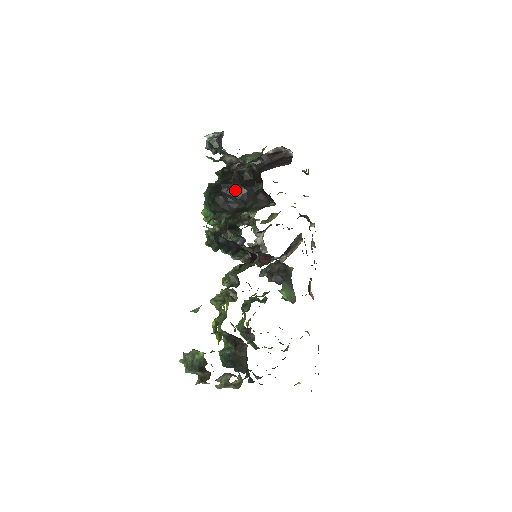
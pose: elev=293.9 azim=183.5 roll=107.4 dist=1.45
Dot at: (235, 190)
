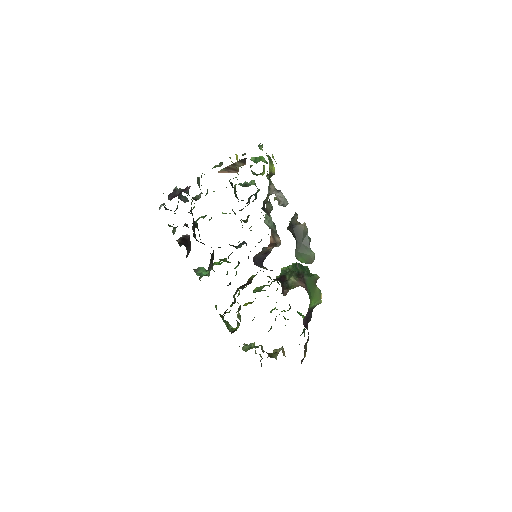
Dot at: (200, 242)
